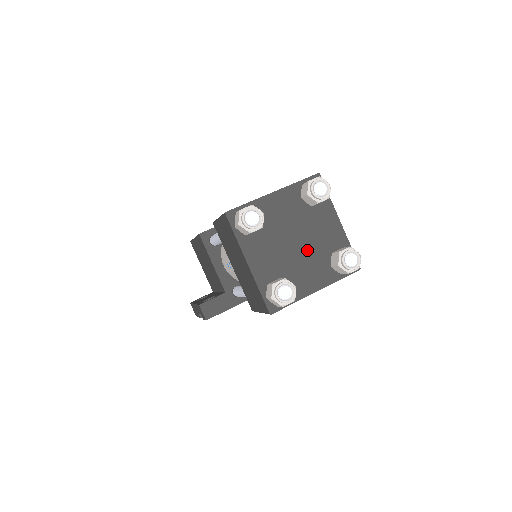
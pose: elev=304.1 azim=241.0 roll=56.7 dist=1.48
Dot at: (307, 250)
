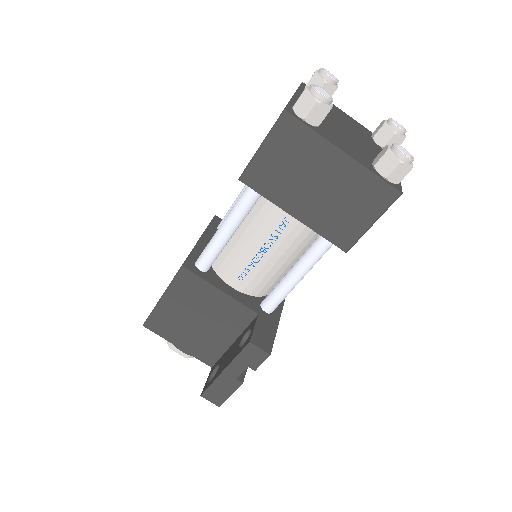
Dot at: (359, 138)
